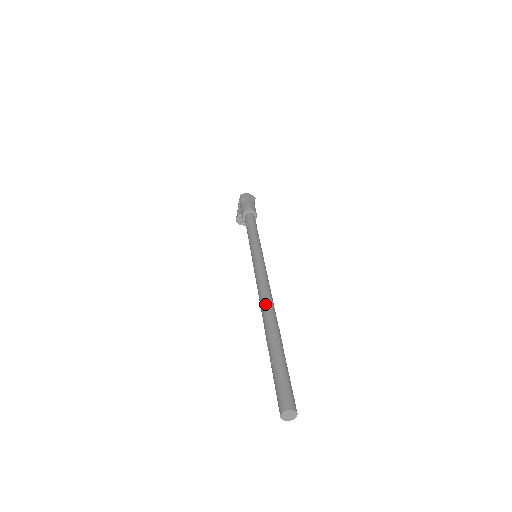
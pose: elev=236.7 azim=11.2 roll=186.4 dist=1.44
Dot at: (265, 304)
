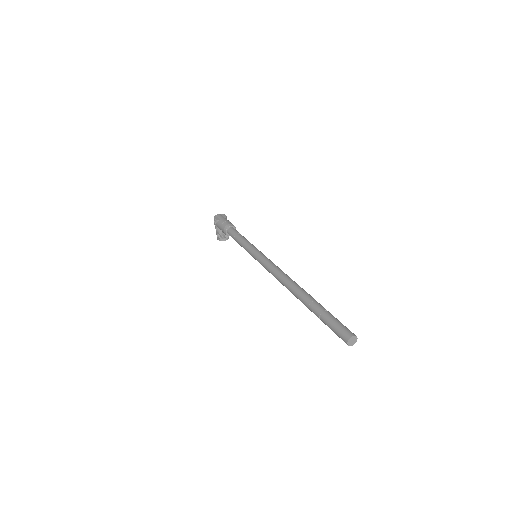
Dot at: (289, 283)
